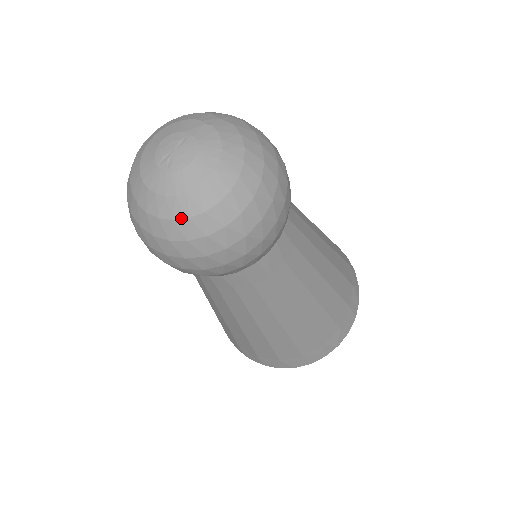
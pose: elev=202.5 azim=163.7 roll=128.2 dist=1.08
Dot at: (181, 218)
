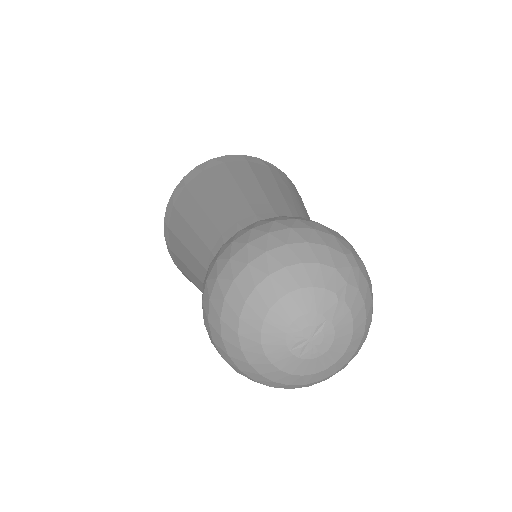
Dot at: (298, 385)
